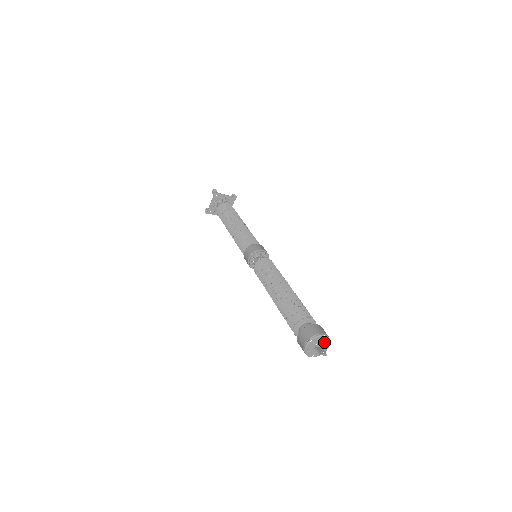
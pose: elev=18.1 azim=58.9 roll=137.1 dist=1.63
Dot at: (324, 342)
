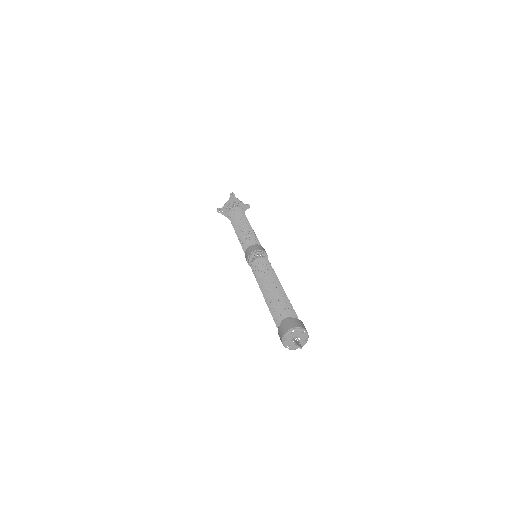
Dot at: (303, 337)
